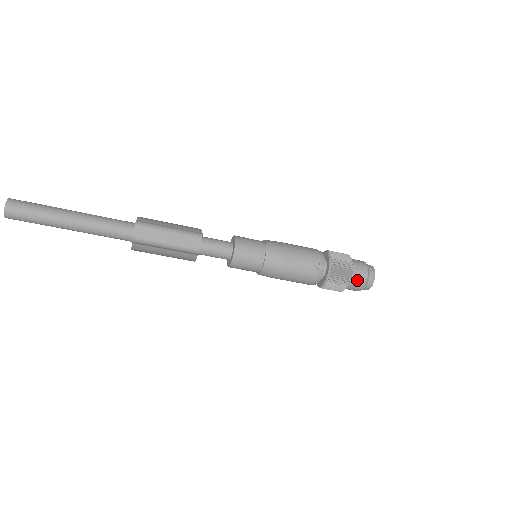
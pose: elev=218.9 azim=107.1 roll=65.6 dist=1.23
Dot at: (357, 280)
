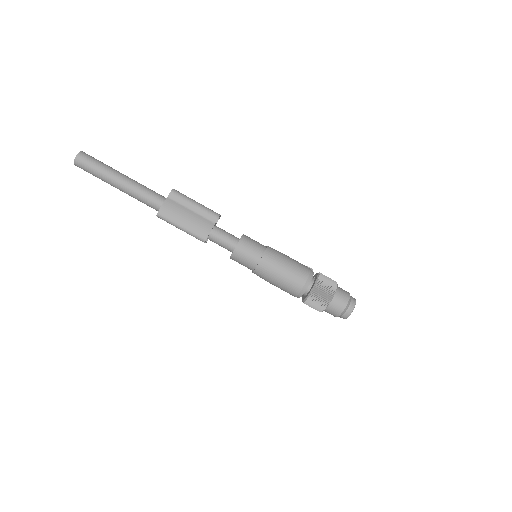
Dot at: (342, 290)
